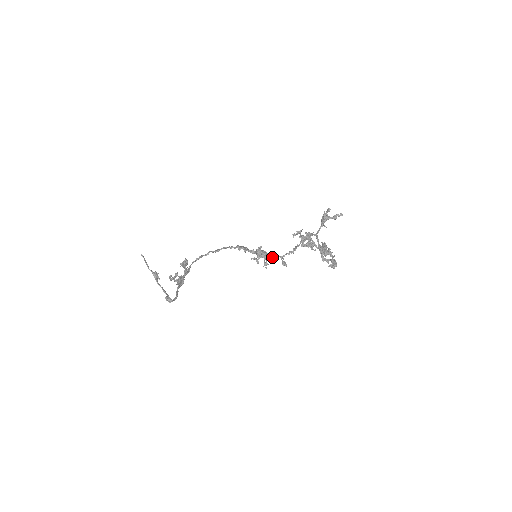
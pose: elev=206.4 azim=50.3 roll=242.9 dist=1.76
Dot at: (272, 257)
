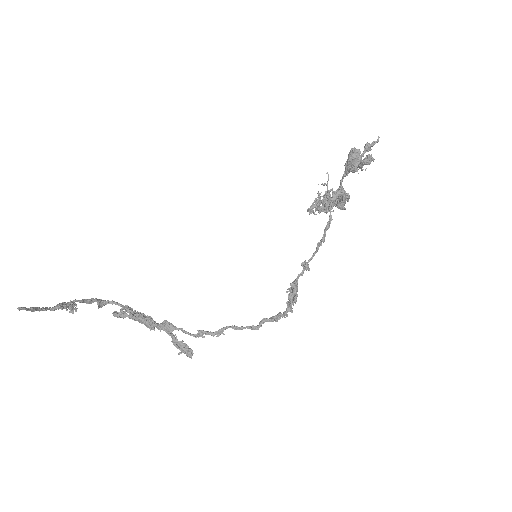
Dot at: occluded
